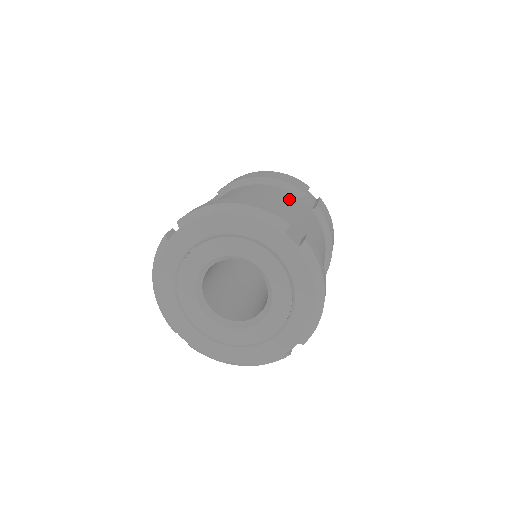
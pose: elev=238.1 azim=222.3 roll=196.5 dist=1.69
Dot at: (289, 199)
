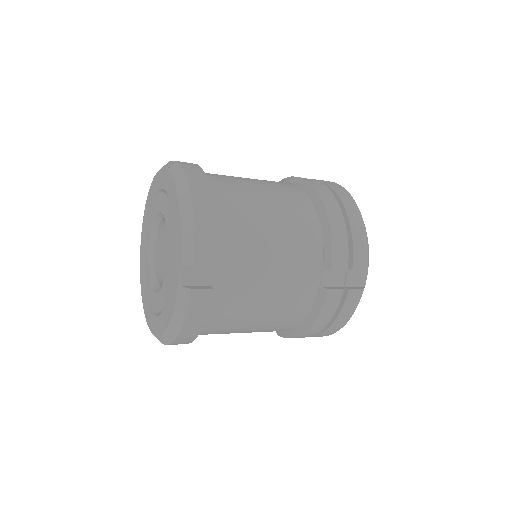
Dot at: occluded
